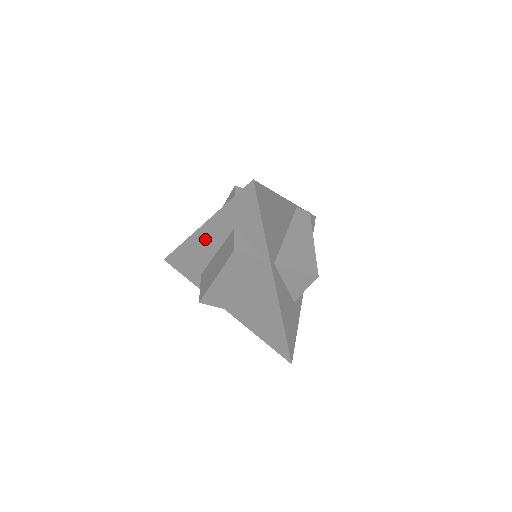
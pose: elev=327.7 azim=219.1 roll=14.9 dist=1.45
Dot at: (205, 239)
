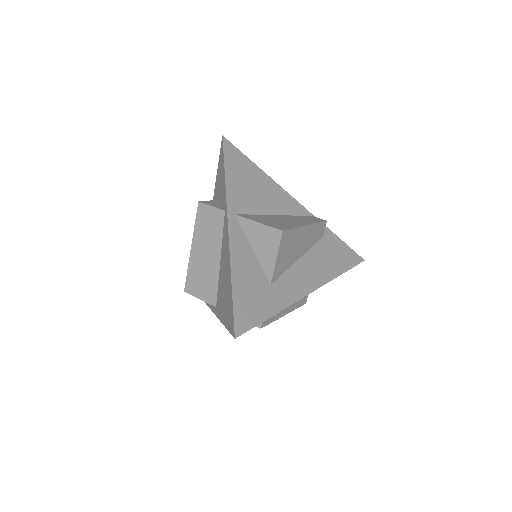
Dot at: occluded
